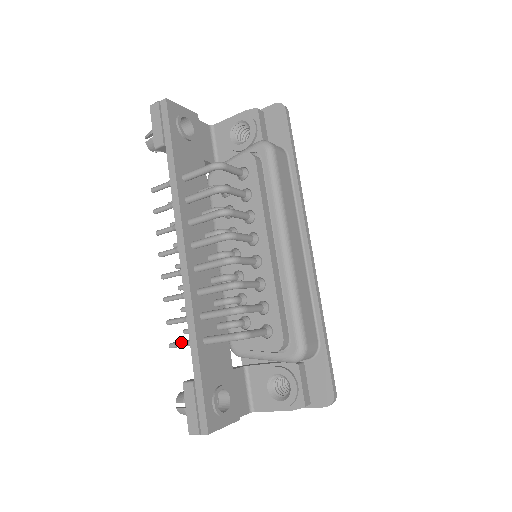
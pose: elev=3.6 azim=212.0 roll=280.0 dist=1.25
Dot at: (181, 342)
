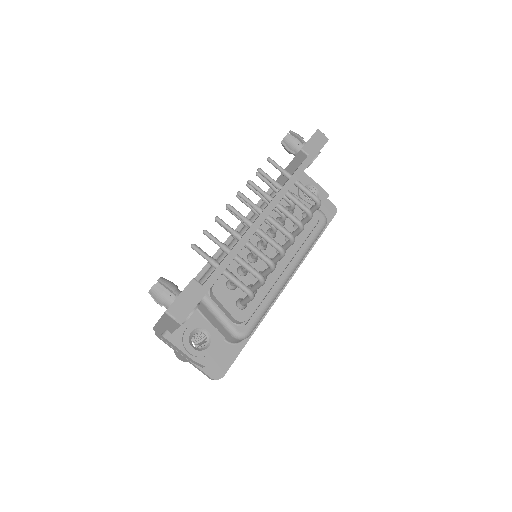
Dot at: (205, 253)
